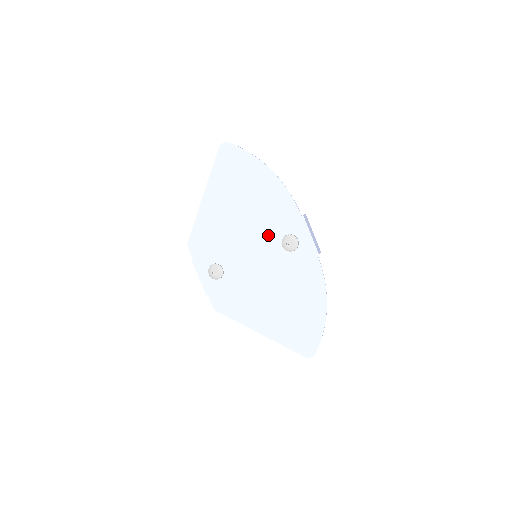
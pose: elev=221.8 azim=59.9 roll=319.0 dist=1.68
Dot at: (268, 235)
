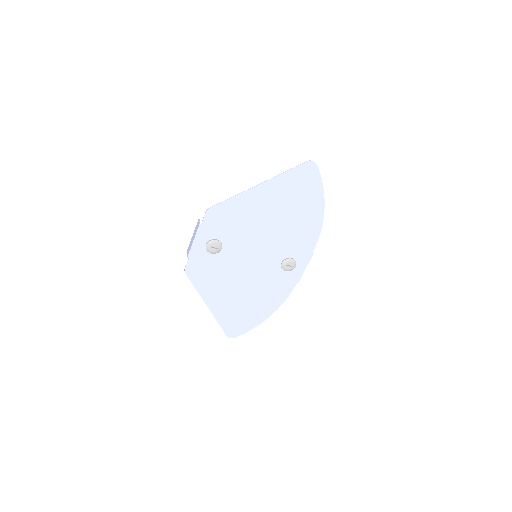
Dot at: (279, 249)
